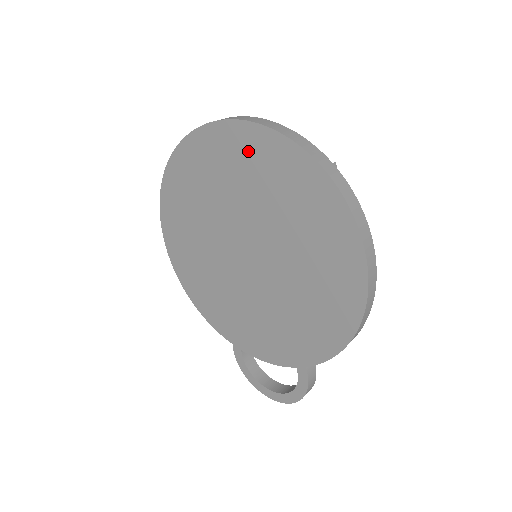
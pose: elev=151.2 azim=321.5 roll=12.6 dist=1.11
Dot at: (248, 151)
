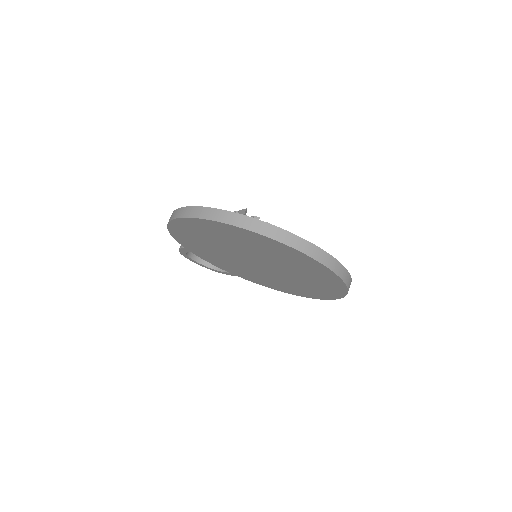
Dot at: (319, 273)
